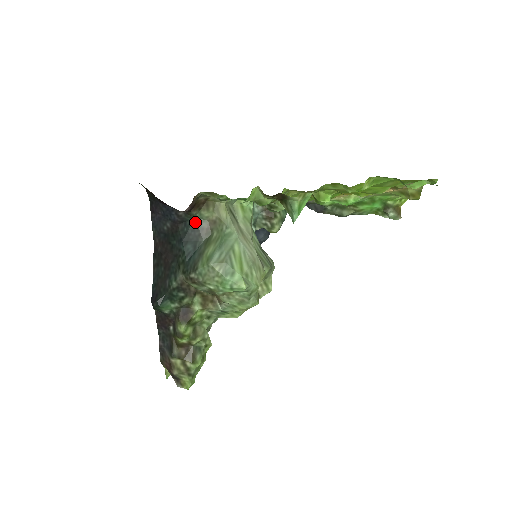
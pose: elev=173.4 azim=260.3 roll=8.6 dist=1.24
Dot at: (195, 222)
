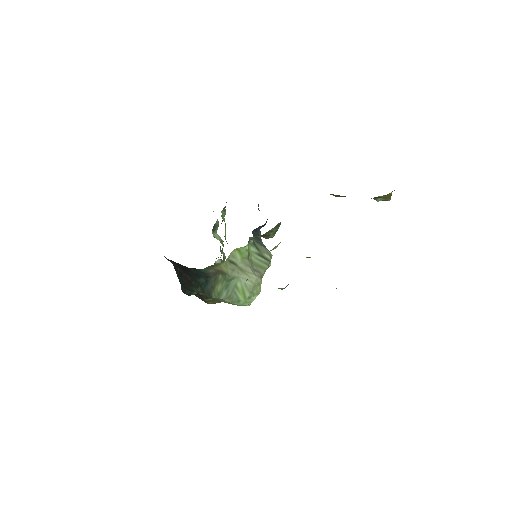
Dot at: (203, 271)
